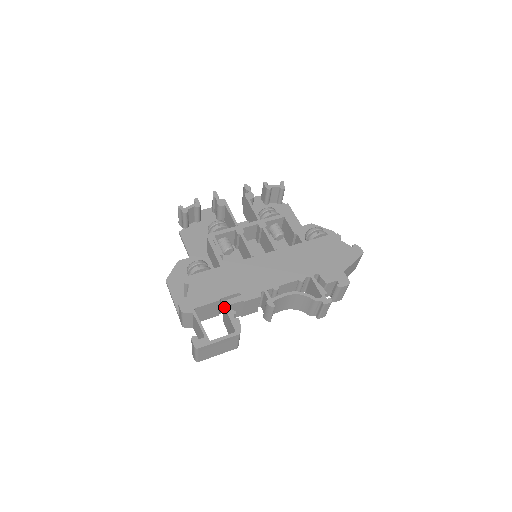
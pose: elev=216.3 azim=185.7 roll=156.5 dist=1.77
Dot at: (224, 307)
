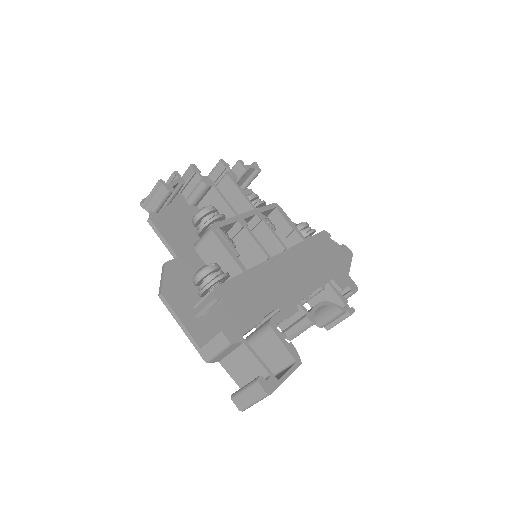
Dot at: (270, 329)
